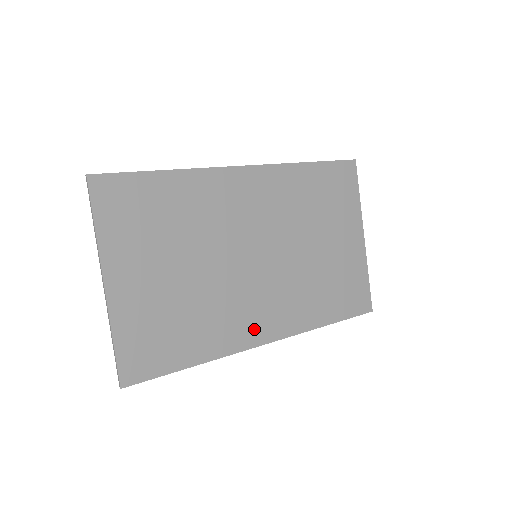
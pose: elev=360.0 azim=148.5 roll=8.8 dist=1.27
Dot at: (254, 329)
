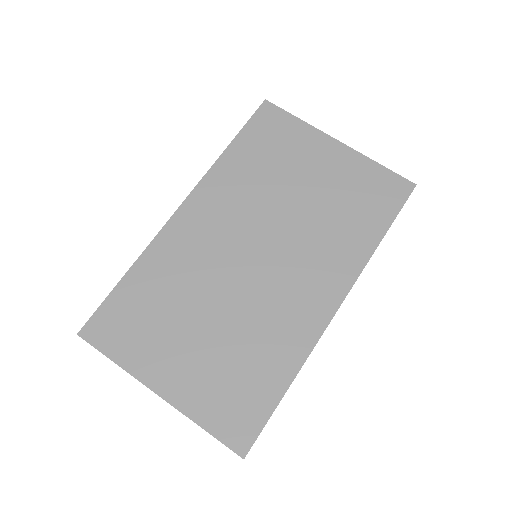
Dot at: (313, 310)
